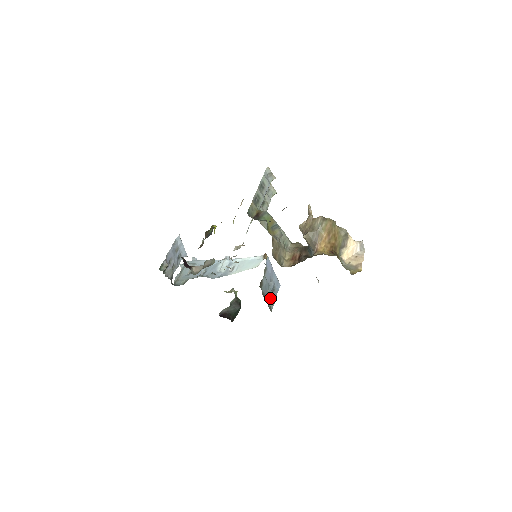
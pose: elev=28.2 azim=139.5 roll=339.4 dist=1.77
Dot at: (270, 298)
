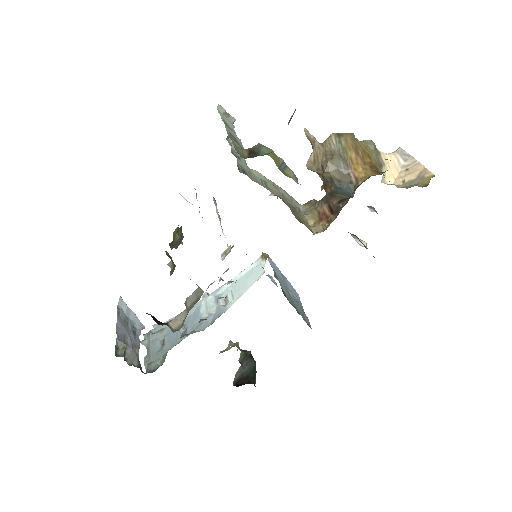
Dot at: occluded
